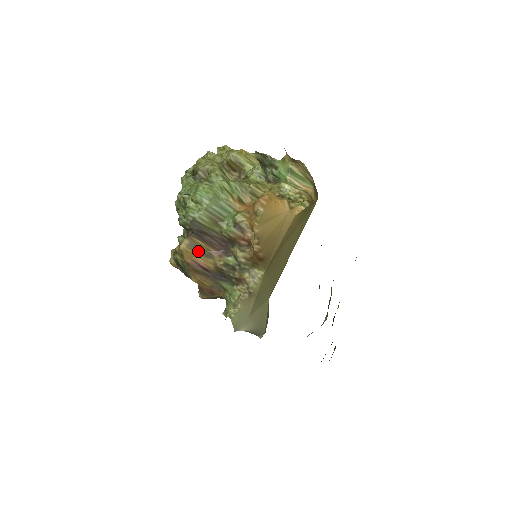
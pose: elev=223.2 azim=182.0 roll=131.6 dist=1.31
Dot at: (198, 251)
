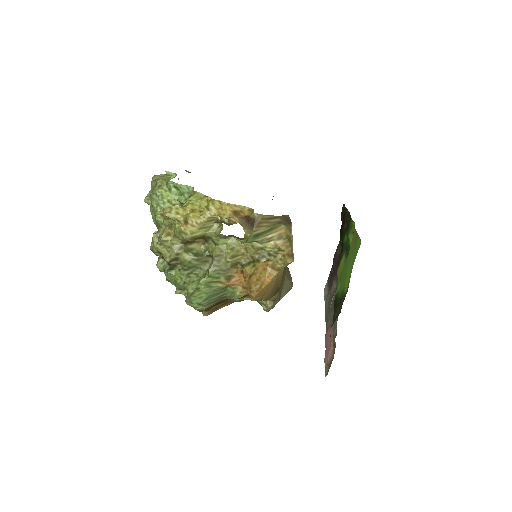
Dot at: (218, 308)
